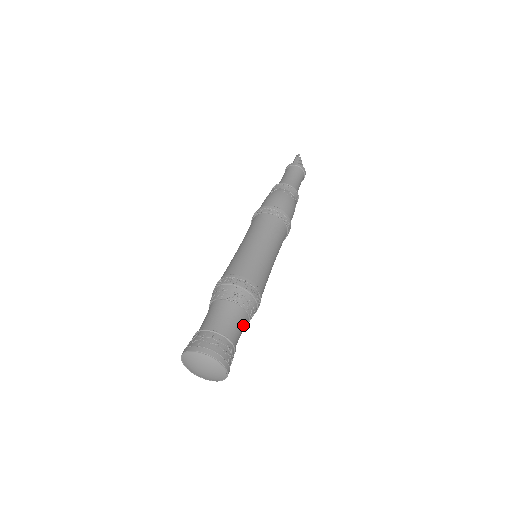
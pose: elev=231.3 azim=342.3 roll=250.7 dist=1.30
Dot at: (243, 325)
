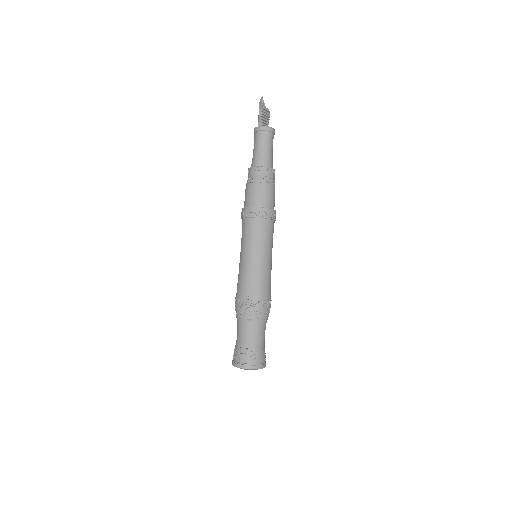
Dot at: (263, 329)
